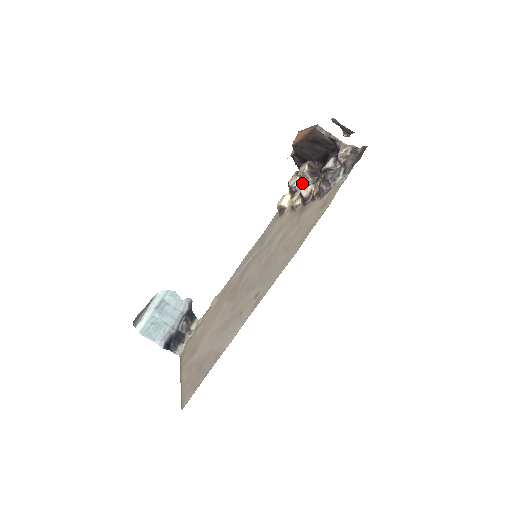
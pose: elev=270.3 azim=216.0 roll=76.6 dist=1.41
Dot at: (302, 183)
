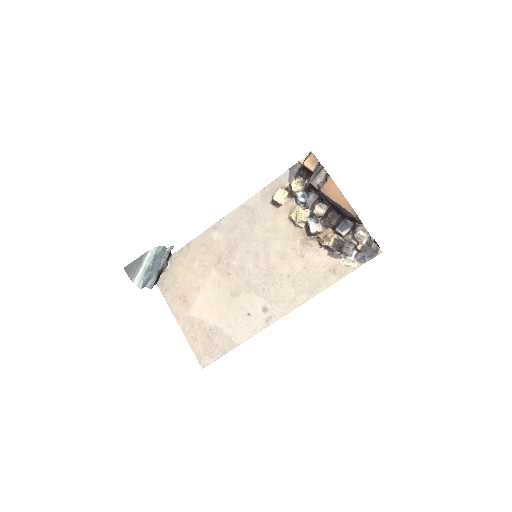
Dot at: (313, 218)
